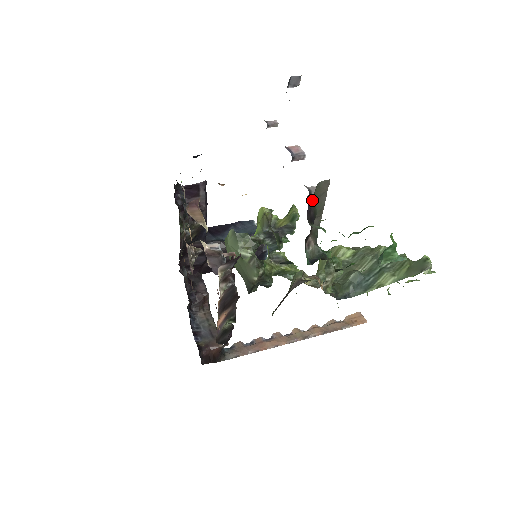
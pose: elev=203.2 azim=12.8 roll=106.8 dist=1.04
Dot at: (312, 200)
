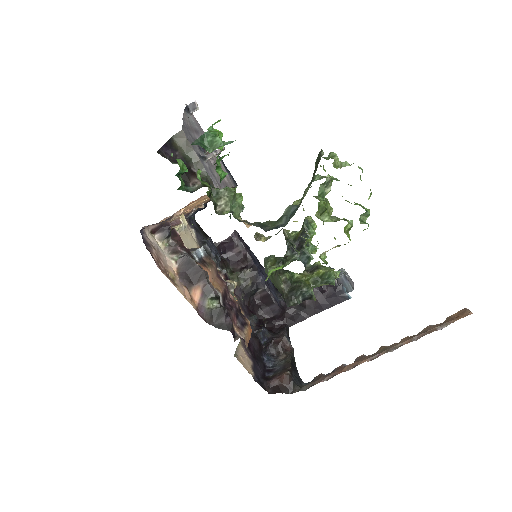
Dot at: (164, 145)
